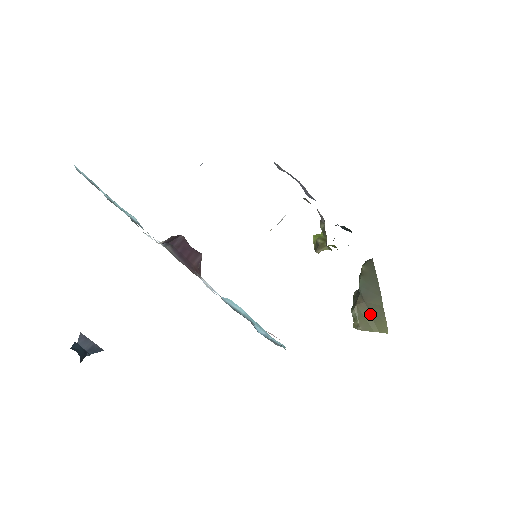
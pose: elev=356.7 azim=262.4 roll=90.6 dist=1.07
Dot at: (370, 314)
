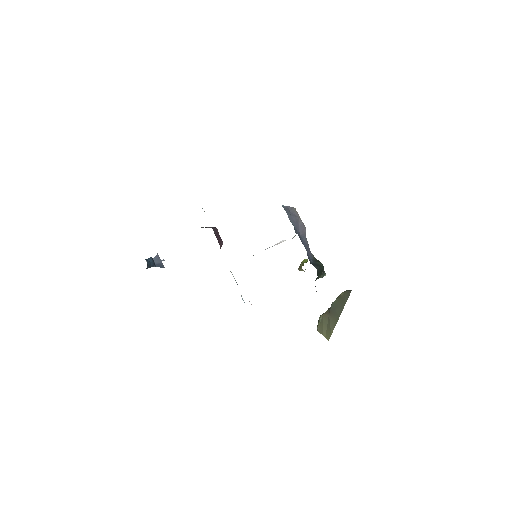
Dot at: (327, 324)
